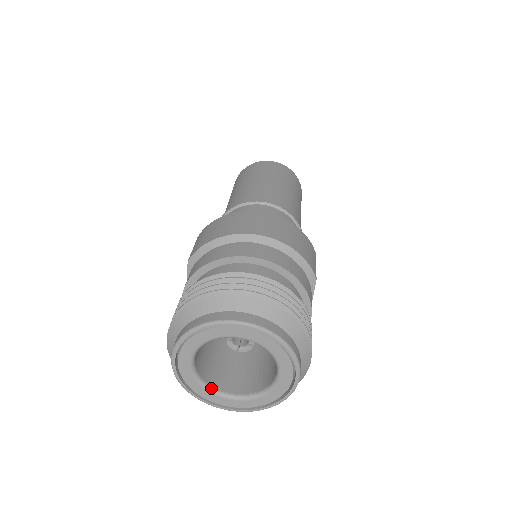
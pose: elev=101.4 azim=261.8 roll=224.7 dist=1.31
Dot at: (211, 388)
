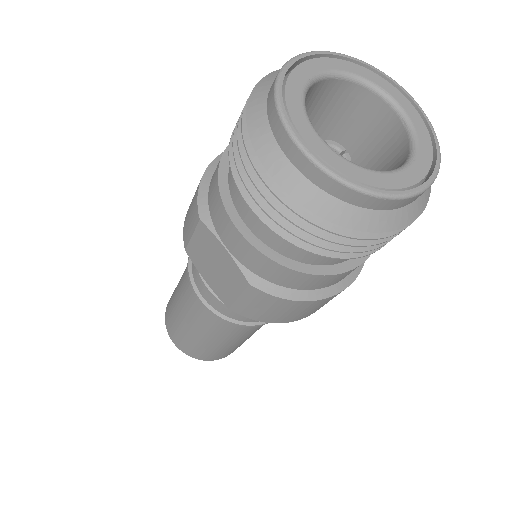
Dot at: (375, 171)
